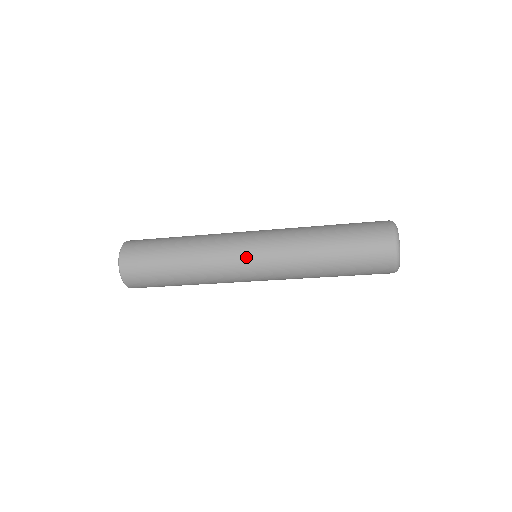
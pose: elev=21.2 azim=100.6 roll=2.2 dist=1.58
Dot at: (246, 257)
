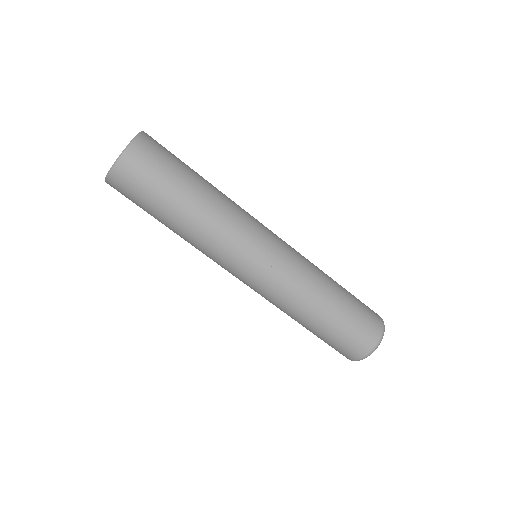
Dot at: (261, 252)
